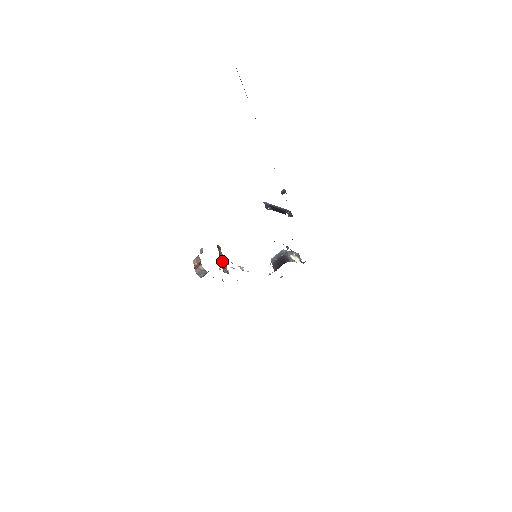
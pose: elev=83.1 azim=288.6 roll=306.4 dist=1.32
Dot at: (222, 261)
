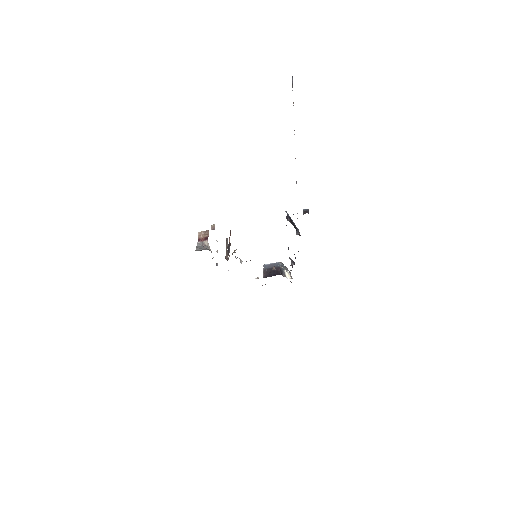
Dot at: (229, 246)
